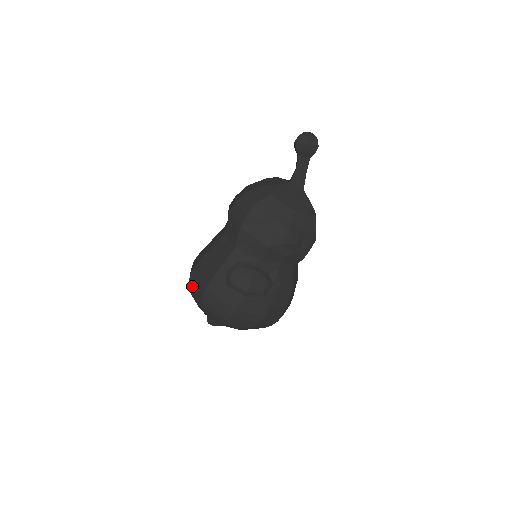
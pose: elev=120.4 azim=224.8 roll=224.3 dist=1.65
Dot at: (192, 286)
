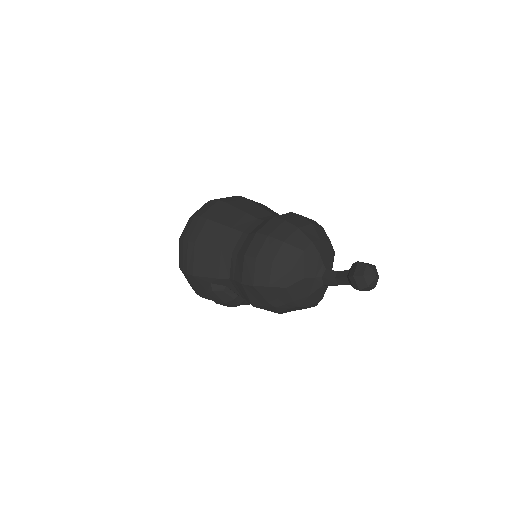
Dot at: (181, 248)
